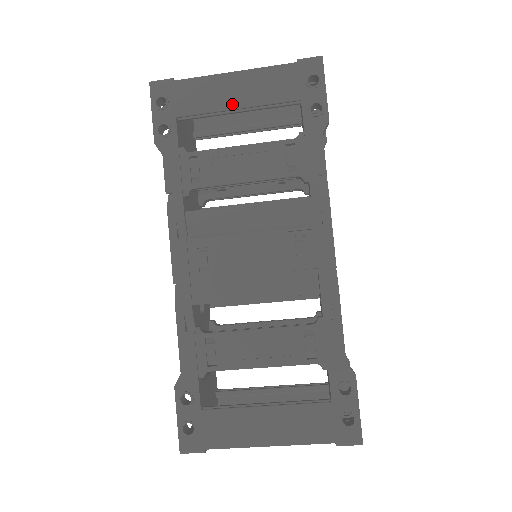
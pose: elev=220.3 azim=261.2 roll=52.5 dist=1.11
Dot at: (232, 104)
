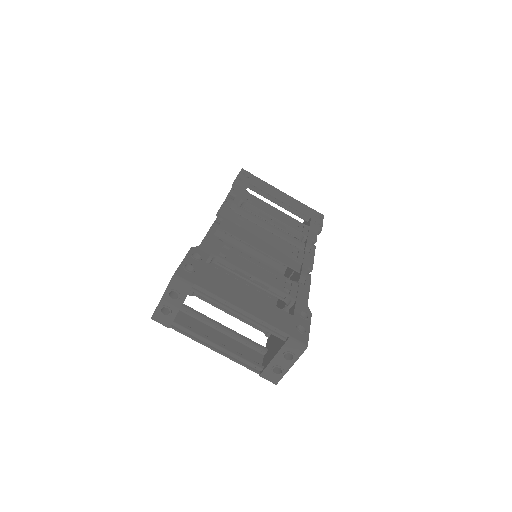
Dot at: (279, 197)
